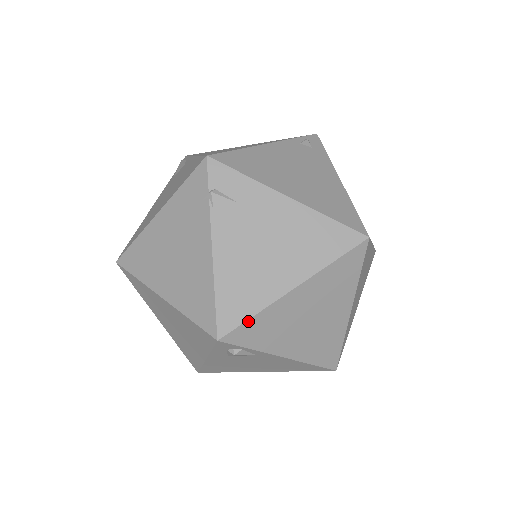
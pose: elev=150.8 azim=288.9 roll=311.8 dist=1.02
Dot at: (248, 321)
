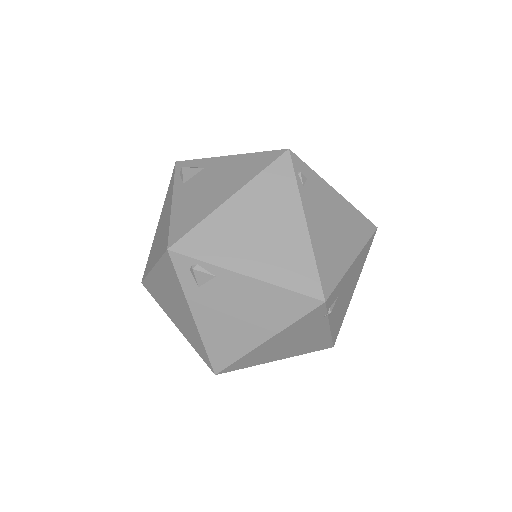
Dot at: (341, 325)
